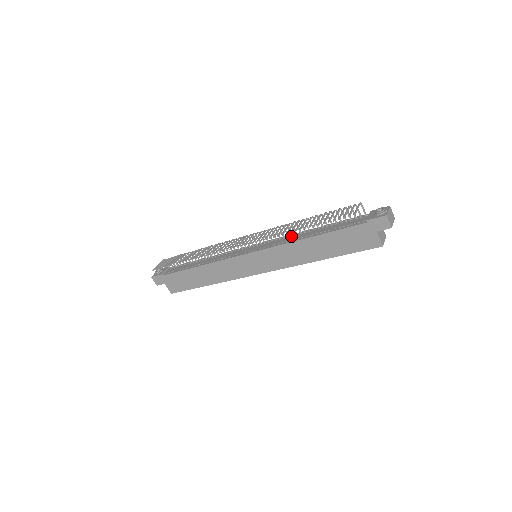
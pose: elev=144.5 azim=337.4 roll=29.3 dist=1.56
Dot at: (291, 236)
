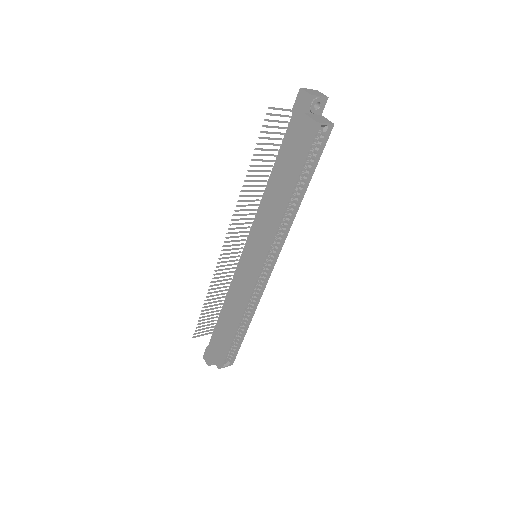
Dot at: occluded
